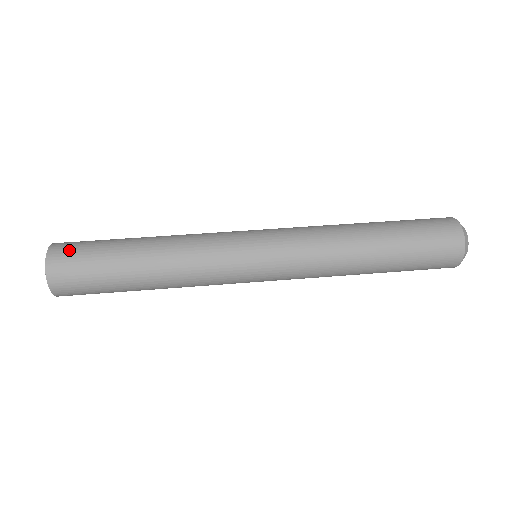
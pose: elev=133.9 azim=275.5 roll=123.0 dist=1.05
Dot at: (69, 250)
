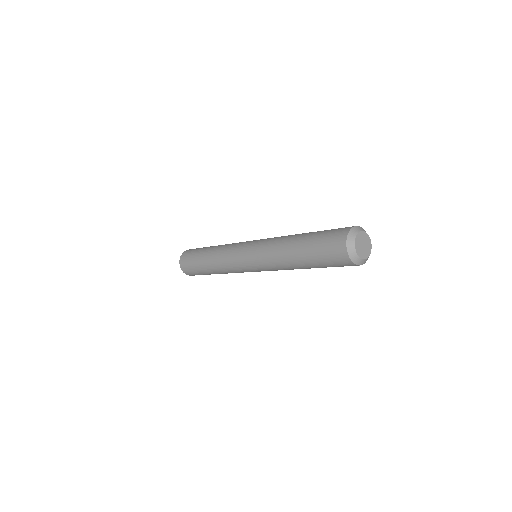
Dot at: occluded
